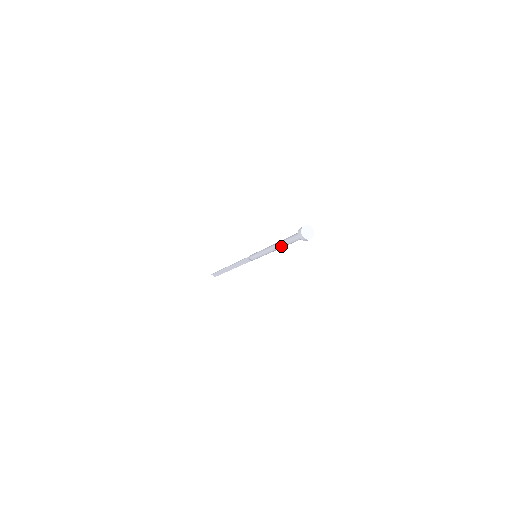
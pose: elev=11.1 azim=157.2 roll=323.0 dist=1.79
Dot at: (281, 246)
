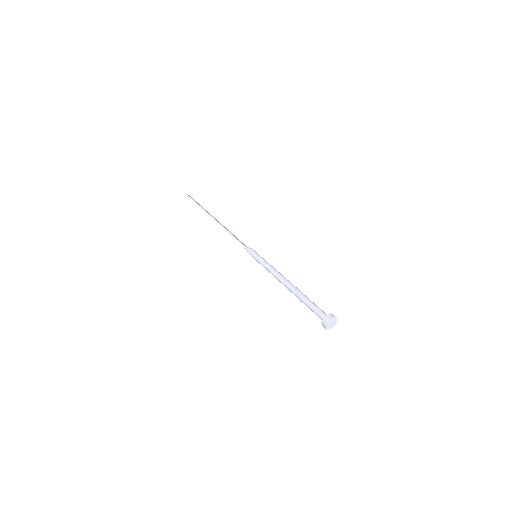
Dot at: occluded
